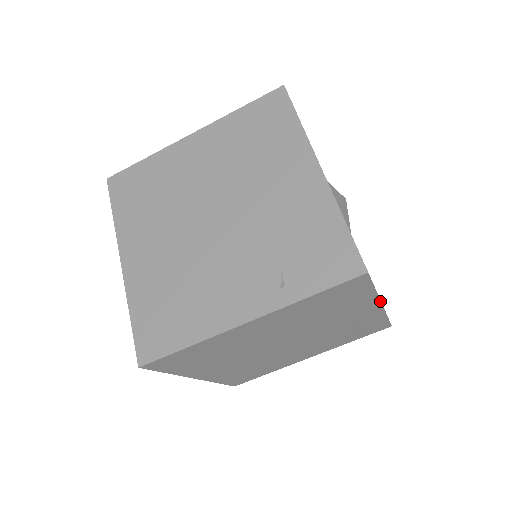
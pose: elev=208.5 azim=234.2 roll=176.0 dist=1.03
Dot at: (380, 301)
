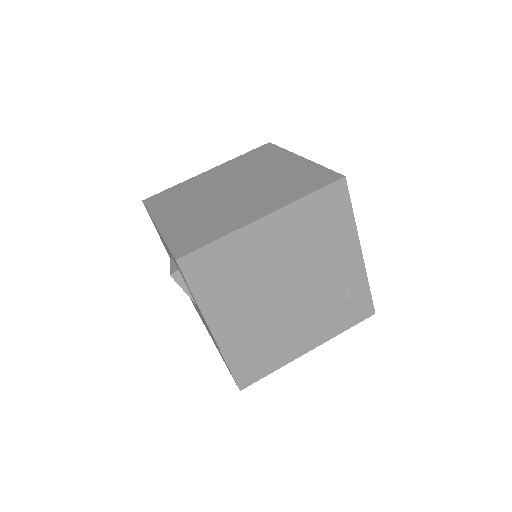
Dot at: (359, 242)
